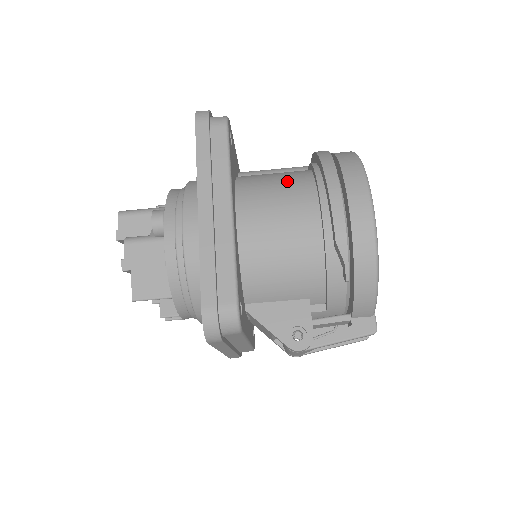
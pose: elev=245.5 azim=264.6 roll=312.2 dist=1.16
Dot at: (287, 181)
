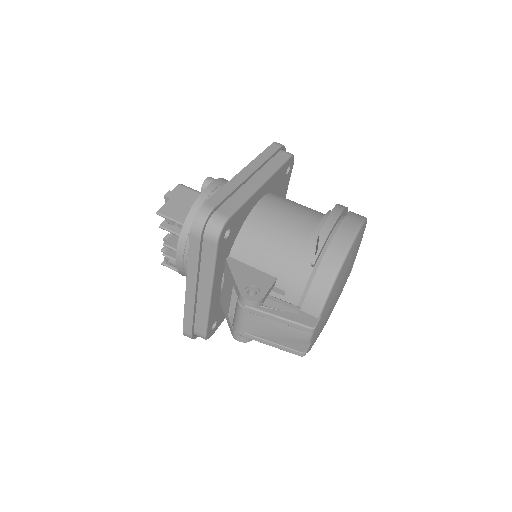
Dot at: occluded
